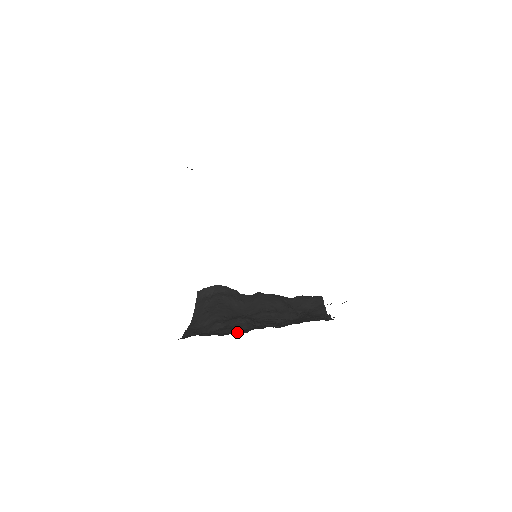
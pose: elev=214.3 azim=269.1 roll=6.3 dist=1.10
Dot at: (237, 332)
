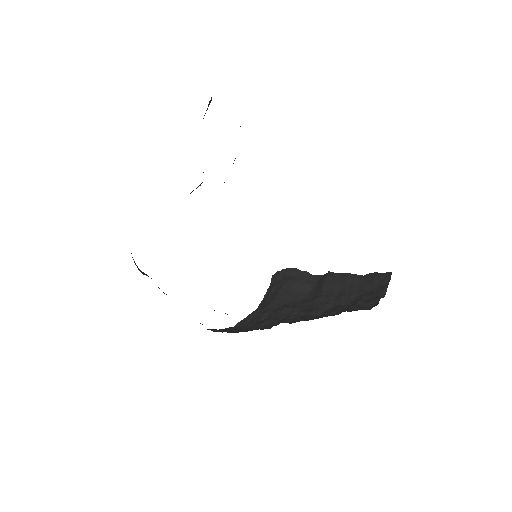
Dot at: (269, 325)
